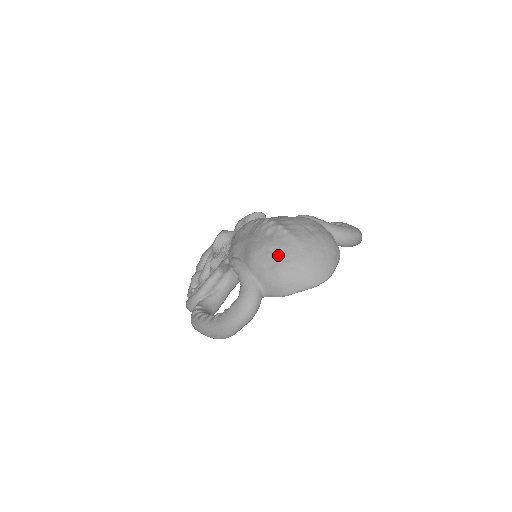
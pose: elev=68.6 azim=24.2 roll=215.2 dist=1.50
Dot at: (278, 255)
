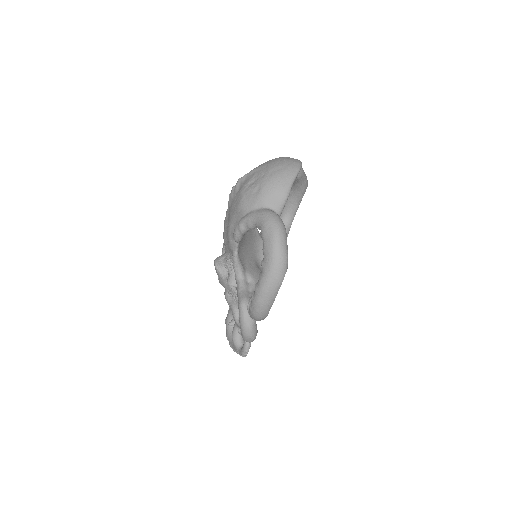
Dot at: (255, 181)
